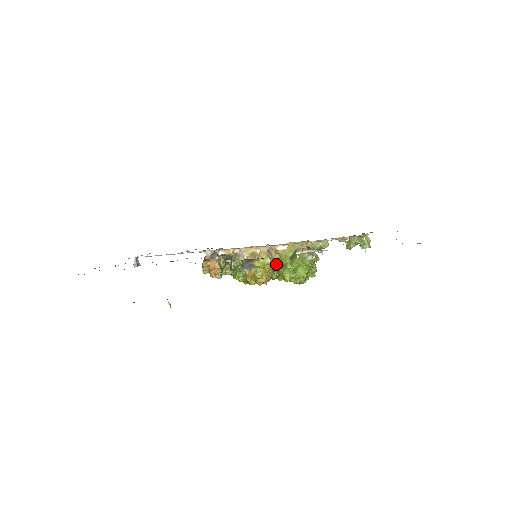
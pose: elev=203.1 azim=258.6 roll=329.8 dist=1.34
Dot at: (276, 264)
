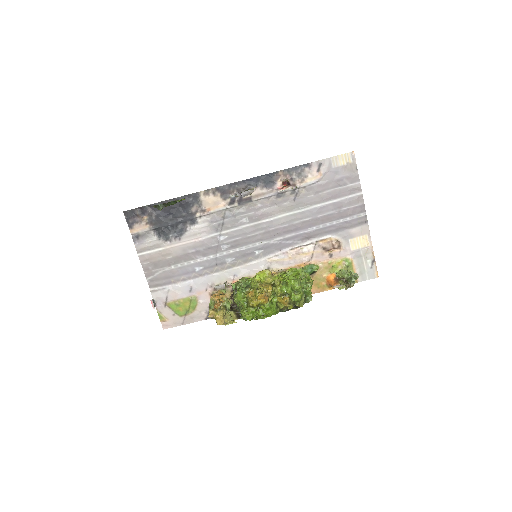
Dot at: (274, 280)
